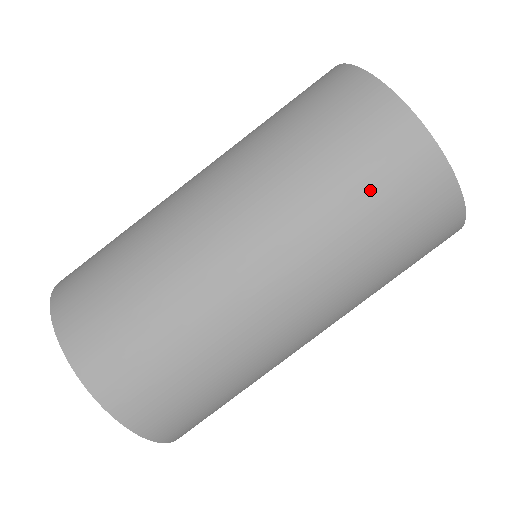
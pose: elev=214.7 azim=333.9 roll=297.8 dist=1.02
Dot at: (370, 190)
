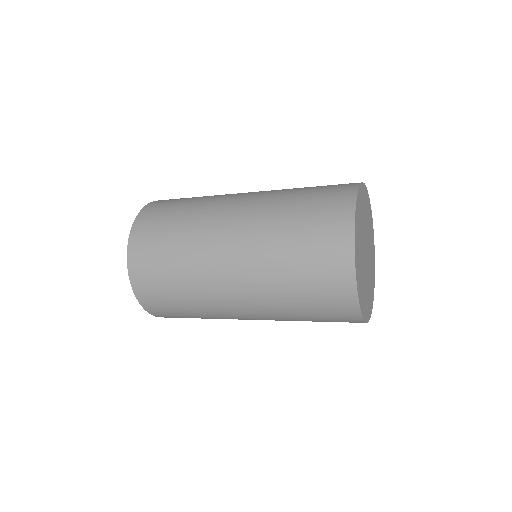
Dot at: (308, 286)
